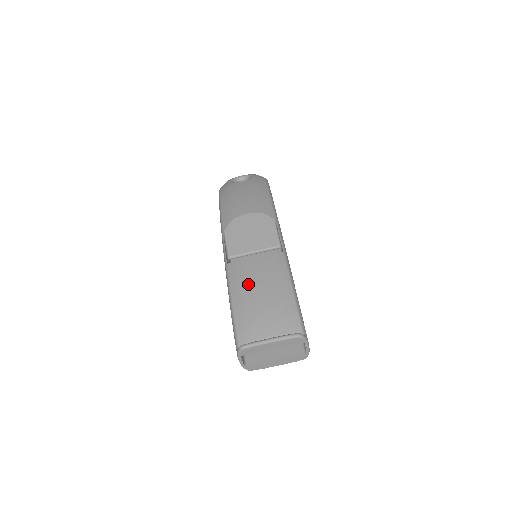
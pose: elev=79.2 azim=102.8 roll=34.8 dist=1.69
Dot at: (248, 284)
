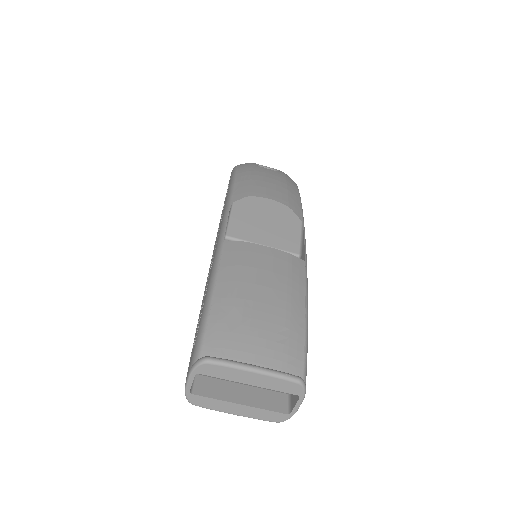
Dot at: (247, 277)
